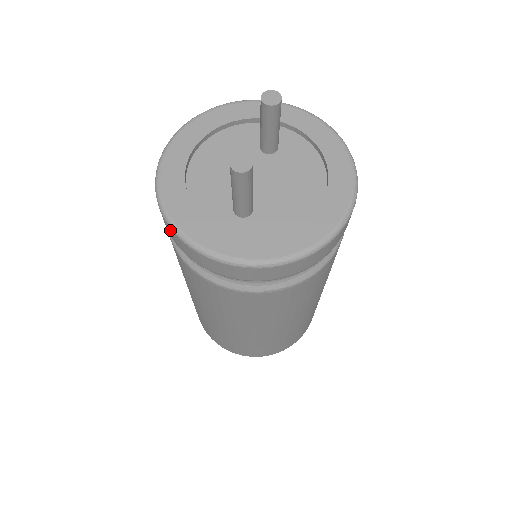
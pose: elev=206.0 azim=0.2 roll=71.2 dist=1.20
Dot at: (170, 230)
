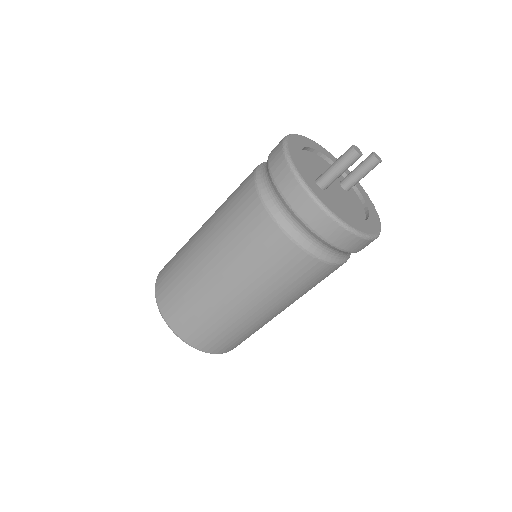
Dot at: (280, 154)
